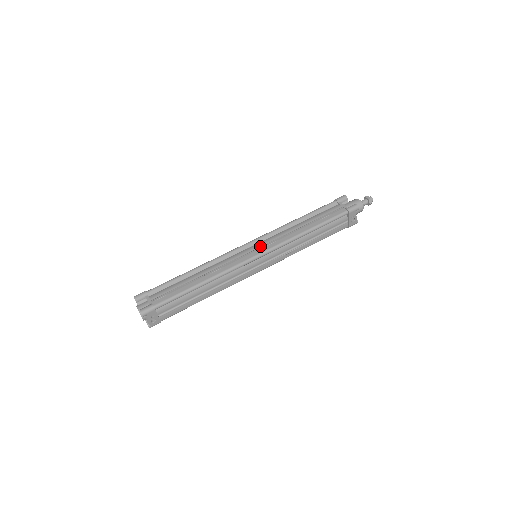
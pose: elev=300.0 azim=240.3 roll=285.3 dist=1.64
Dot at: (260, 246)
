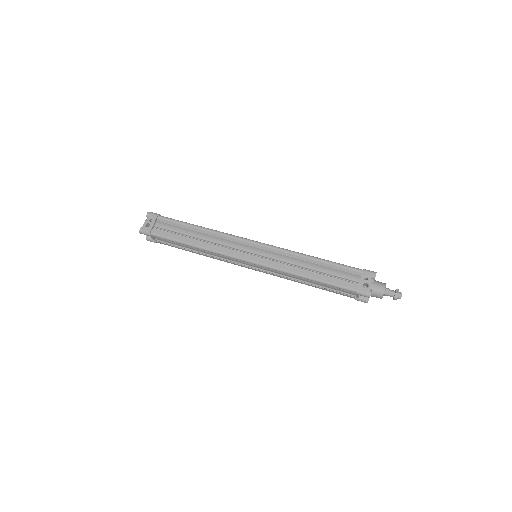
Dot at: occluded
